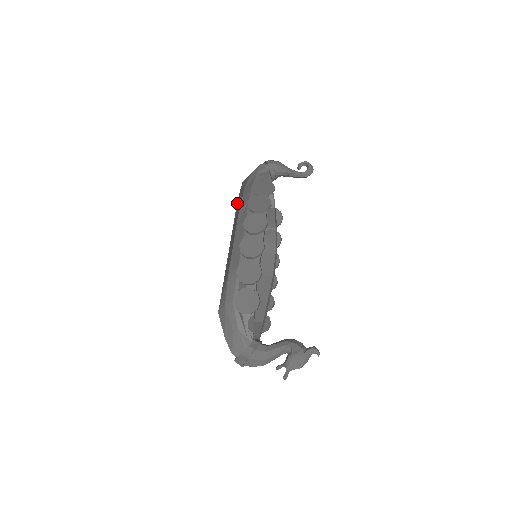
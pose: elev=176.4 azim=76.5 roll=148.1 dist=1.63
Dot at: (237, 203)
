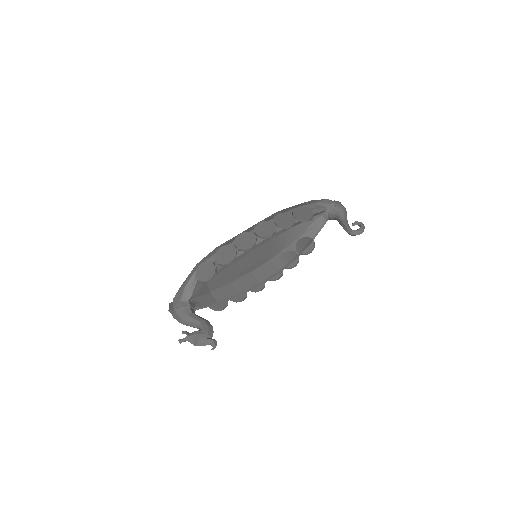
Dot at: occluded
